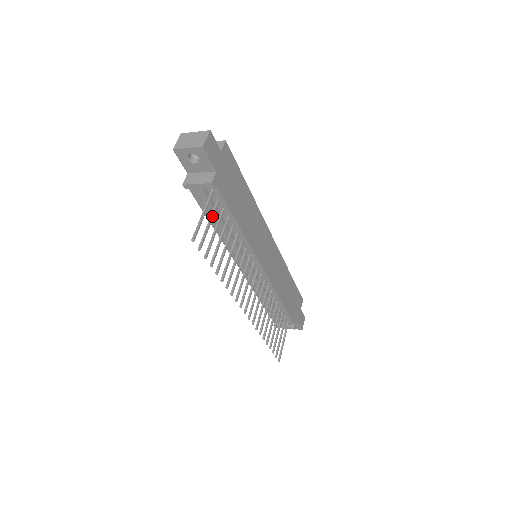
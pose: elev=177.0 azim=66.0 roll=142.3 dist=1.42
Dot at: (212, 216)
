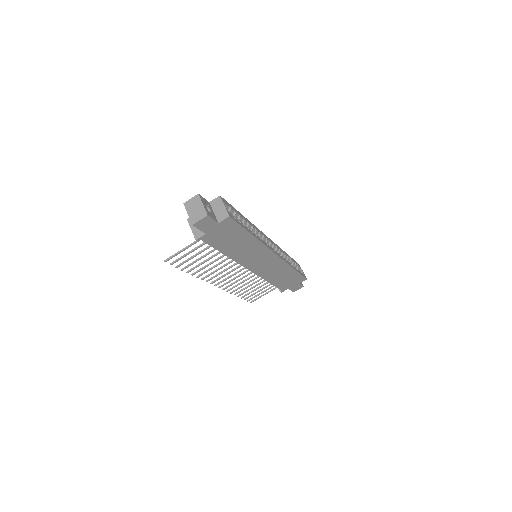
Dot at: (195, 249)
